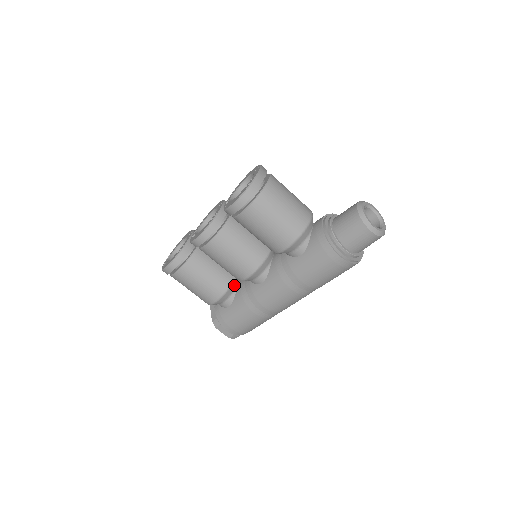
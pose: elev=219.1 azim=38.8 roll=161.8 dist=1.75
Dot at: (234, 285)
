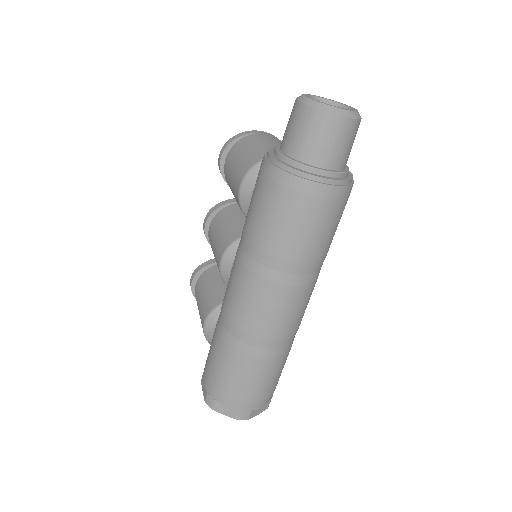
Dot at: occluded
